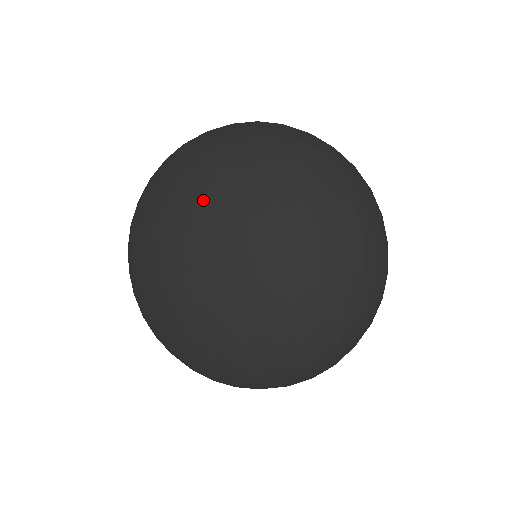
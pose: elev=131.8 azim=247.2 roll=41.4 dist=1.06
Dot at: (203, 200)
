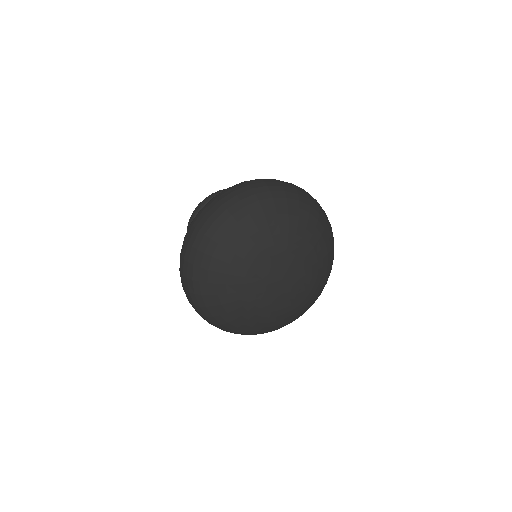
Dot at: (254, 258)
